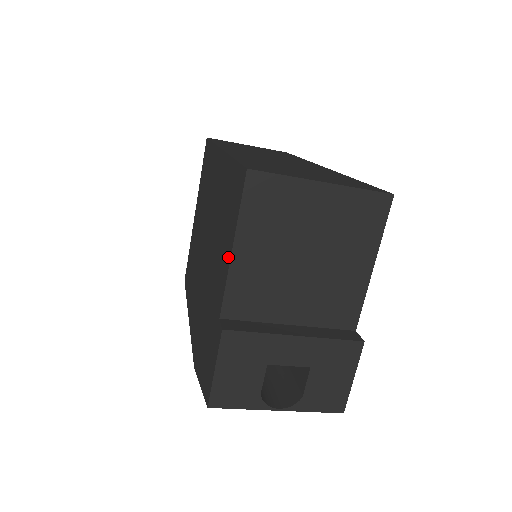
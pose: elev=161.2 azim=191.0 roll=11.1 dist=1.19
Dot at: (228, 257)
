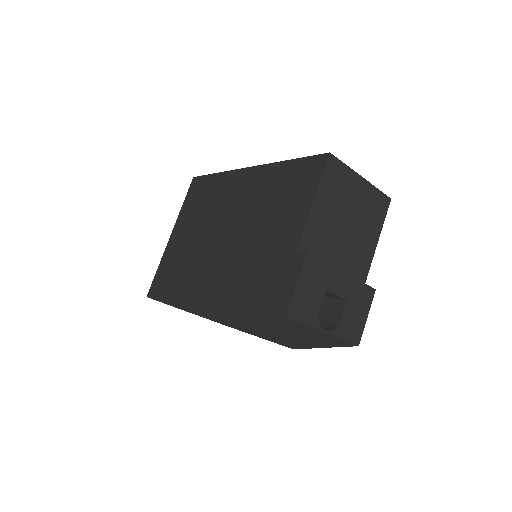
Dot at: (305, 210)
